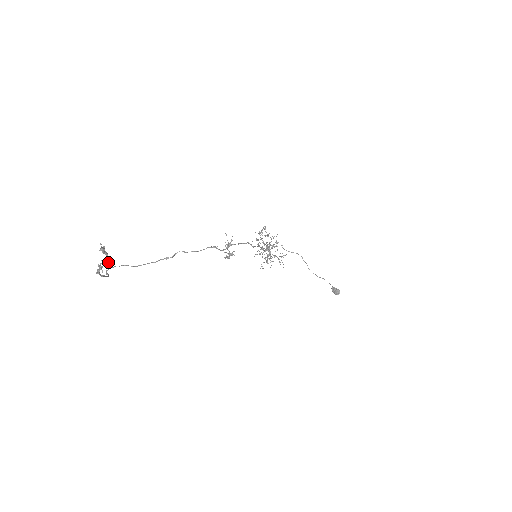
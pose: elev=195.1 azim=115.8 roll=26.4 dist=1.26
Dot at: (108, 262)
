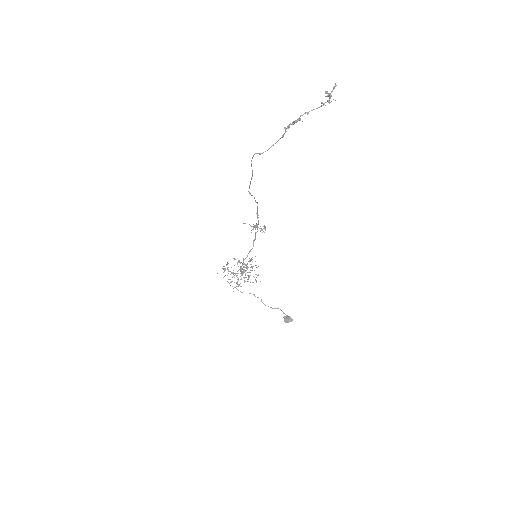
Dot at: (333, 99)
